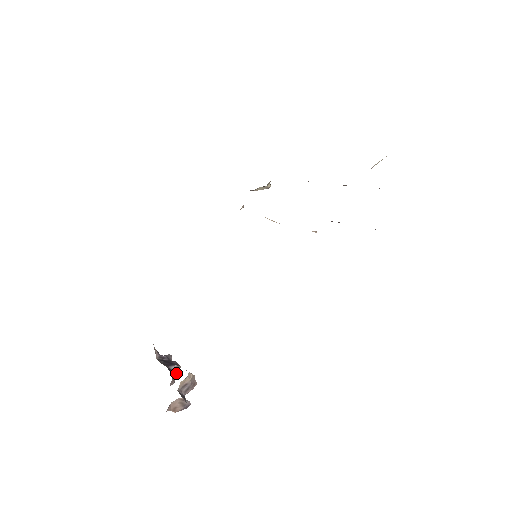
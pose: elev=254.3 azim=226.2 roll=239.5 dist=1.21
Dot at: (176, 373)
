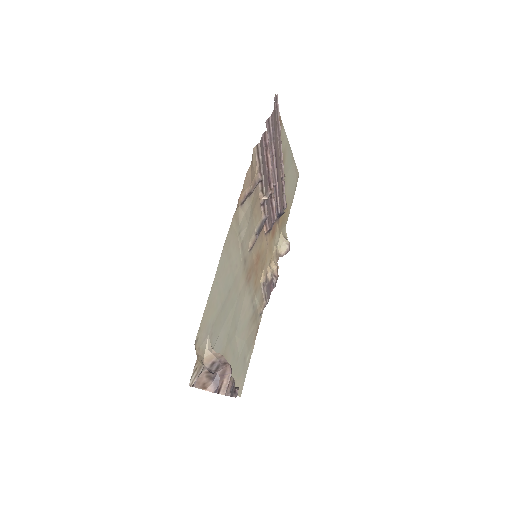
Dot at: occluded
